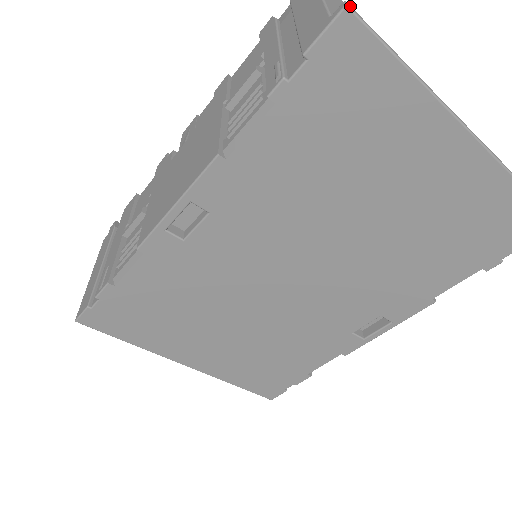
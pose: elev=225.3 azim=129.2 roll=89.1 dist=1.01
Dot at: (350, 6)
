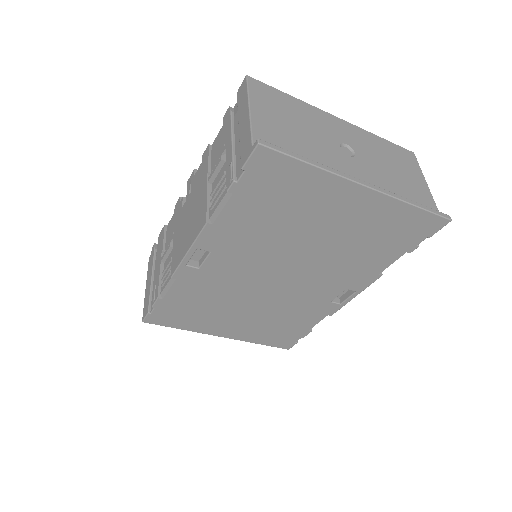
Dot at: (262, 141)
